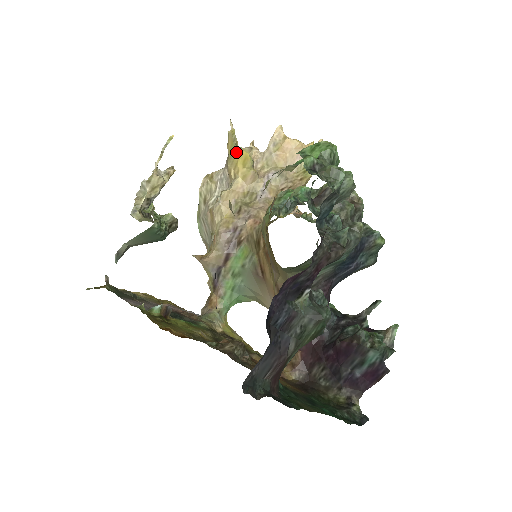
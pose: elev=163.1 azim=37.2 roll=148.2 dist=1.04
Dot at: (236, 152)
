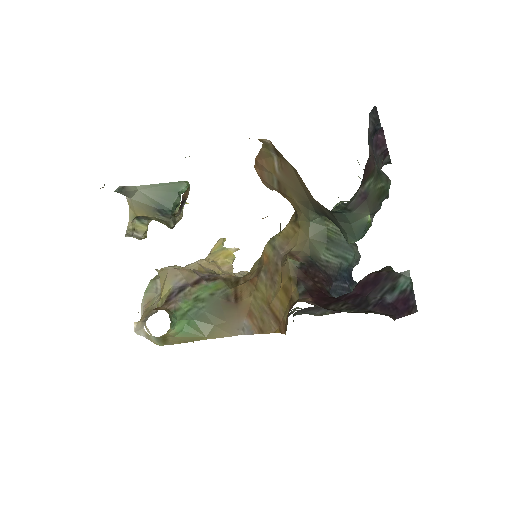
Dot at: (221, 250)
